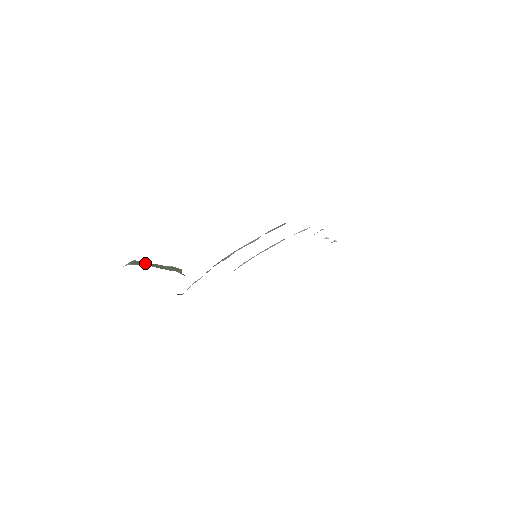
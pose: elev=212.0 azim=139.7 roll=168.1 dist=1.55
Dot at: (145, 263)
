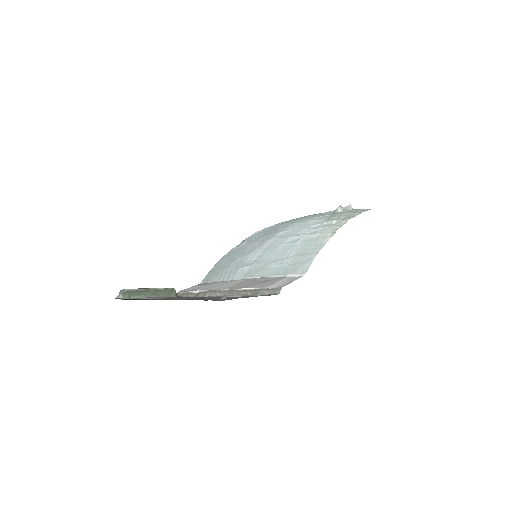
Dot at: (138, 291)
